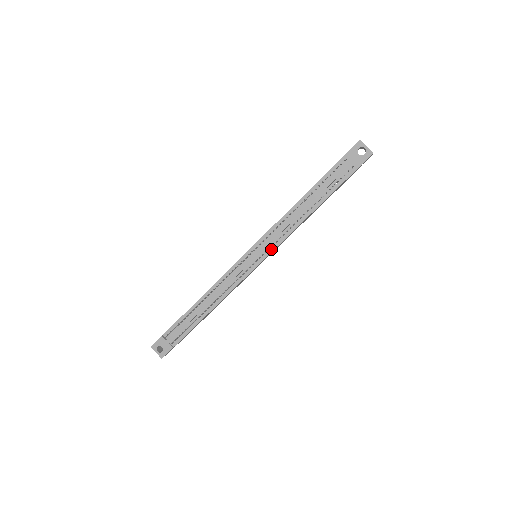
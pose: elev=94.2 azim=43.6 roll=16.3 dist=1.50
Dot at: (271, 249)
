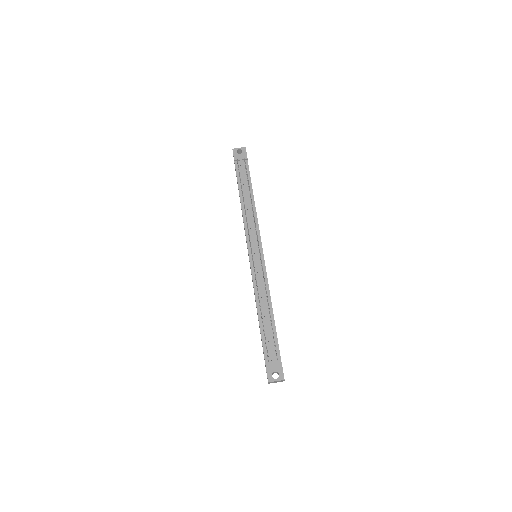
Dot at: (258, 237)
